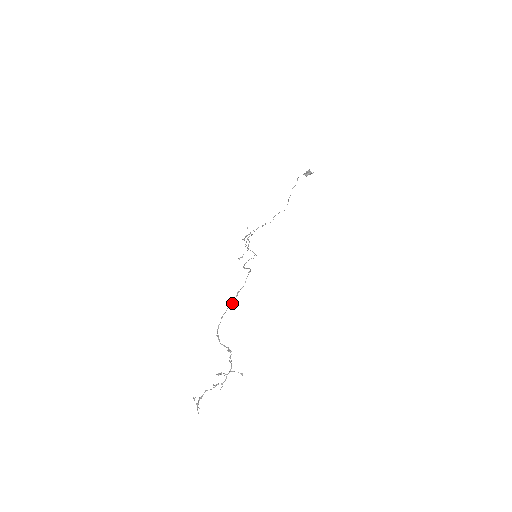
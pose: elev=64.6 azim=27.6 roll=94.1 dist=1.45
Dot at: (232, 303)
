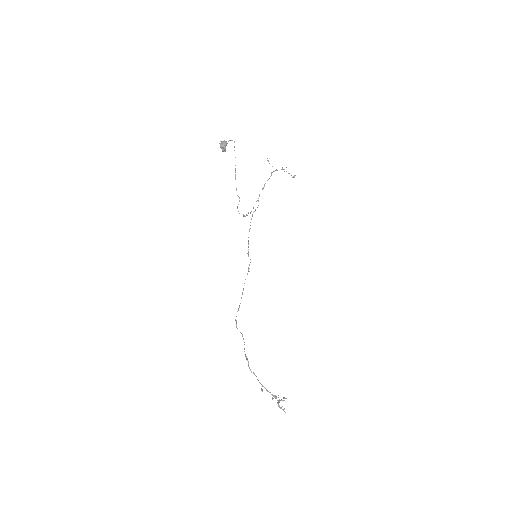
Dot at: occluded
